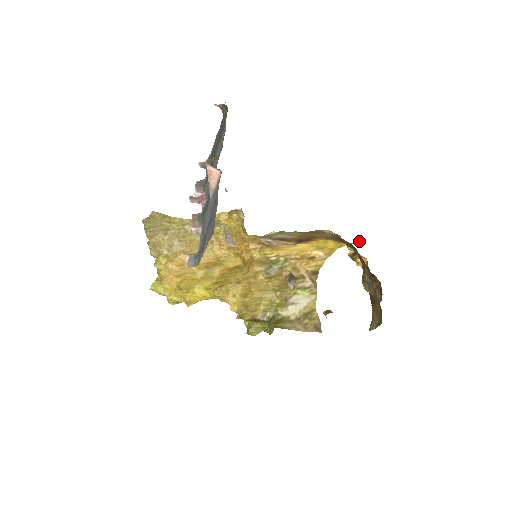
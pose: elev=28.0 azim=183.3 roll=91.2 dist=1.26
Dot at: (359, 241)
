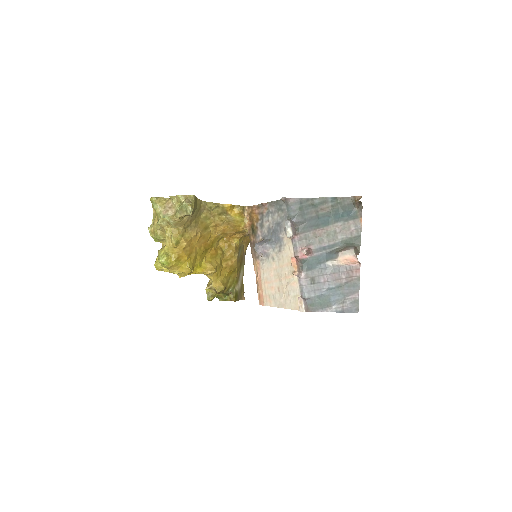
Dot at: occluded
